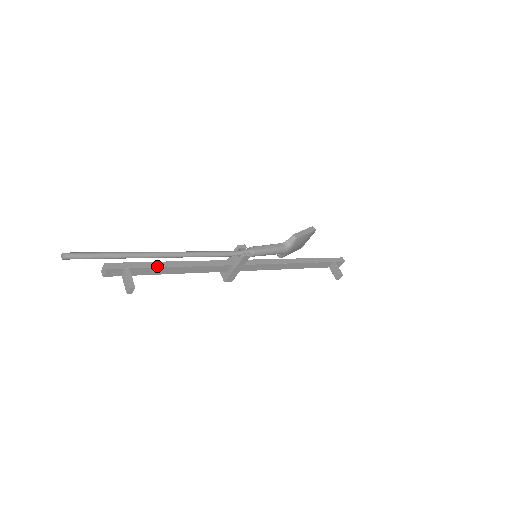
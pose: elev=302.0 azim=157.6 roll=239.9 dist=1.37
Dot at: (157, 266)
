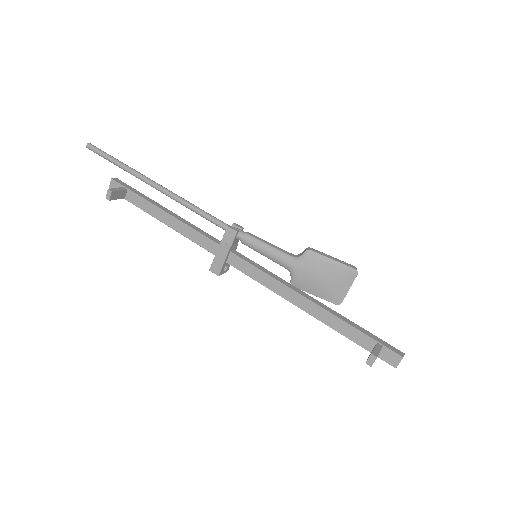
Dot at: (150, 201)
